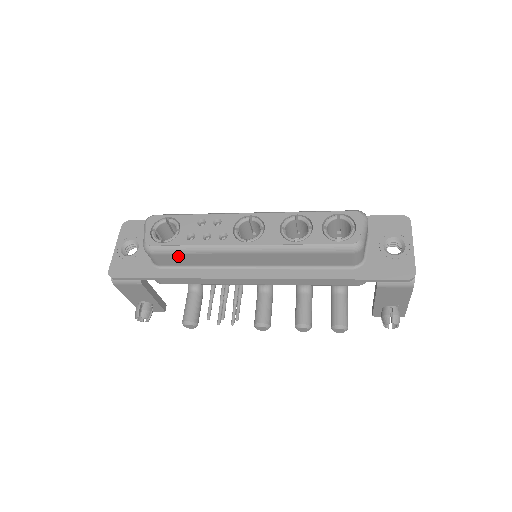
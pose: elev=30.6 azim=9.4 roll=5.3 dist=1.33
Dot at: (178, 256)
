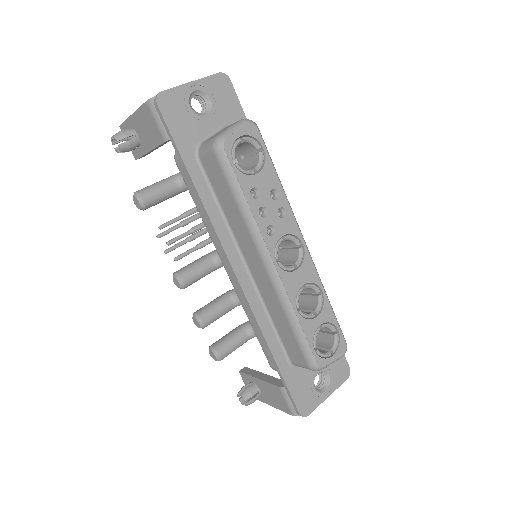
Dot at: (225, 185)
